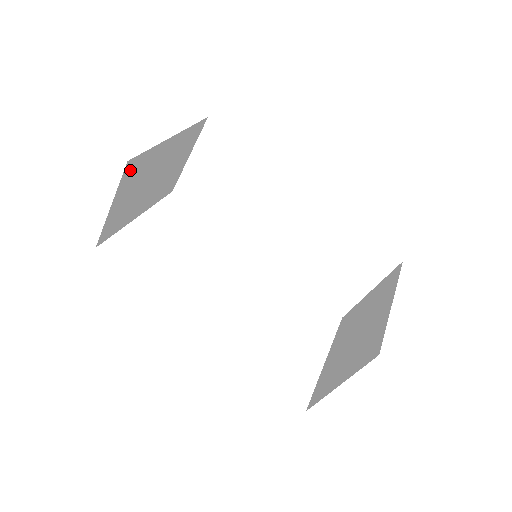
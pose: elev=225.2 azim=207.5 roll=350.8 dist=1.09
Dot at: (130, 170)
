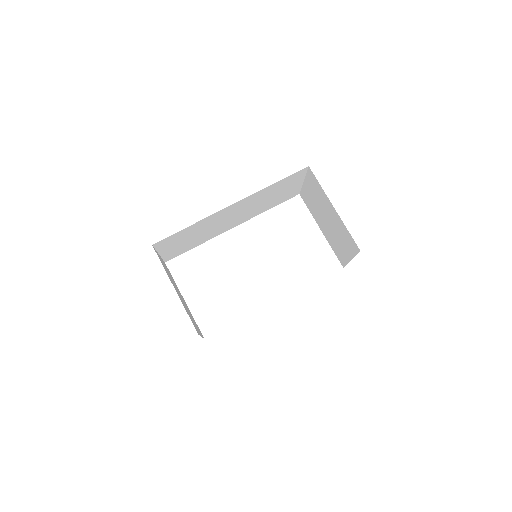
Dot at: occluded
